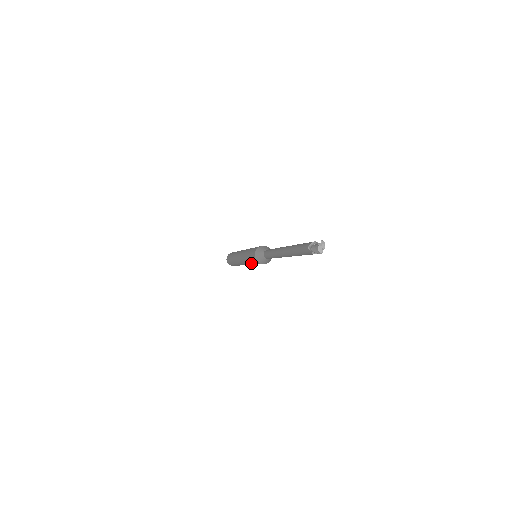
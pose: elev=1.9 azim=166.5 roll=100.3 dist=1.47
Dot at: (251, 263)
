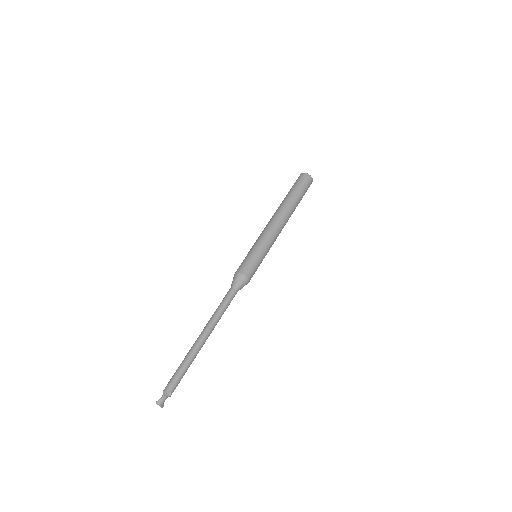
Dot at: occluded
